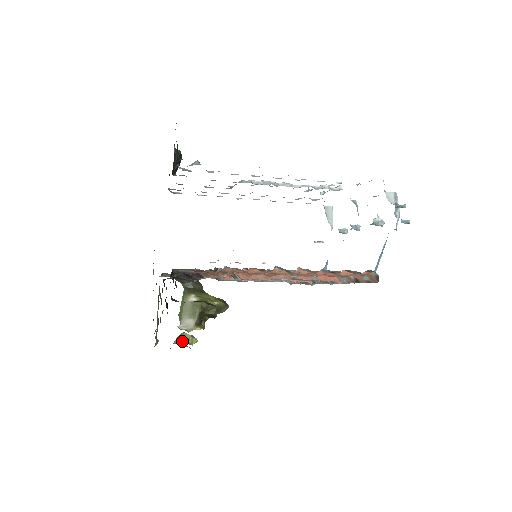
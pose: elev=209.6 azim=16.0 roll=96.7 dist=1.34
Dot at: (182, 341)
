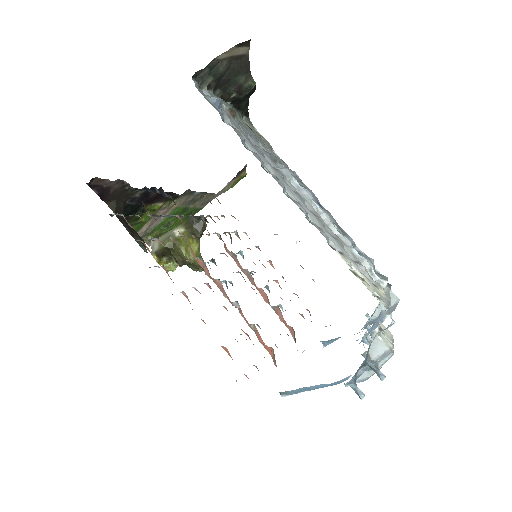
Dot at: occluded
